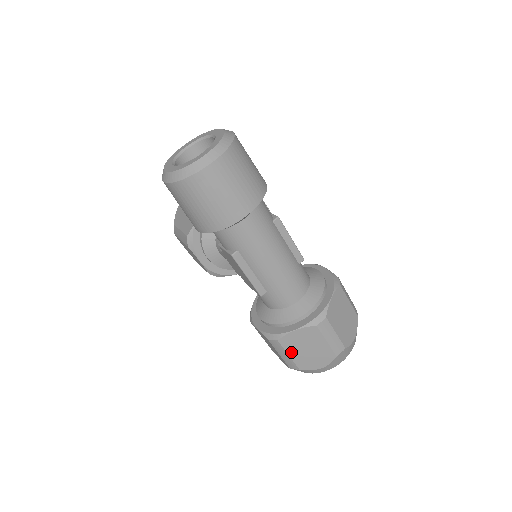
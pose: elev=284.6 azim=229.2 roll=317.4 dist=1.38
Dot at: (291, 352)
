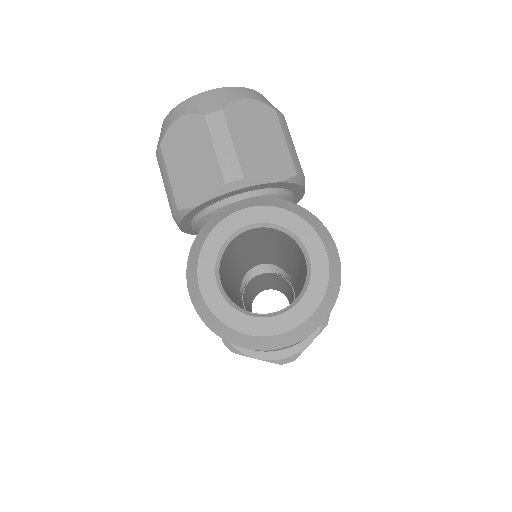
Dot at: occluded
